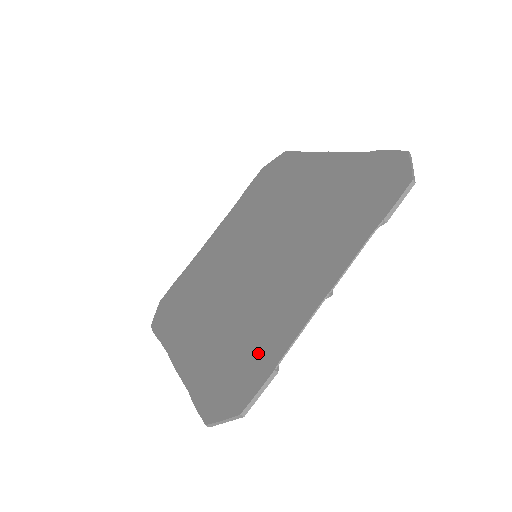
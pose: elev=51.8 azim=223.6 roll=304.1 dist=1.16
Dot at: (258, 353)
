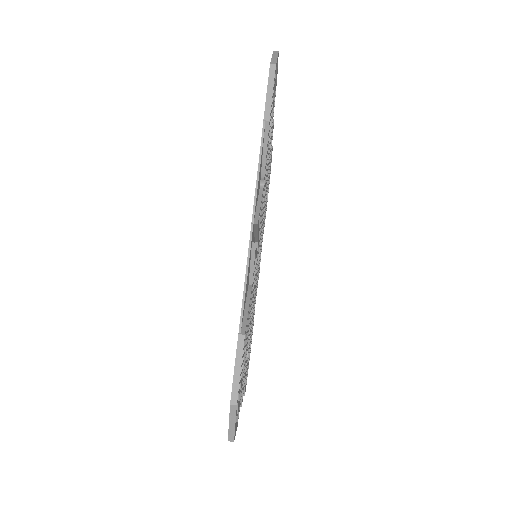
Dot at: occluded
